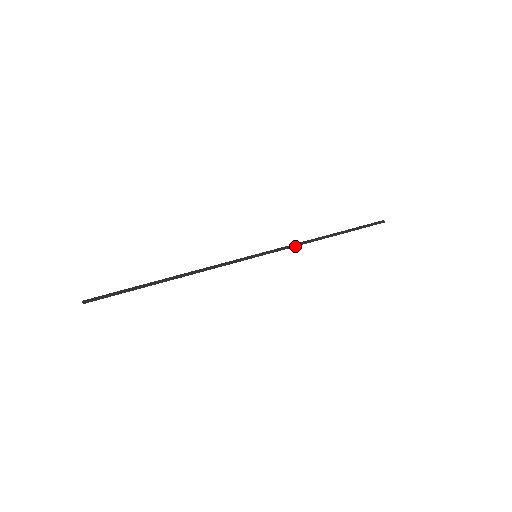
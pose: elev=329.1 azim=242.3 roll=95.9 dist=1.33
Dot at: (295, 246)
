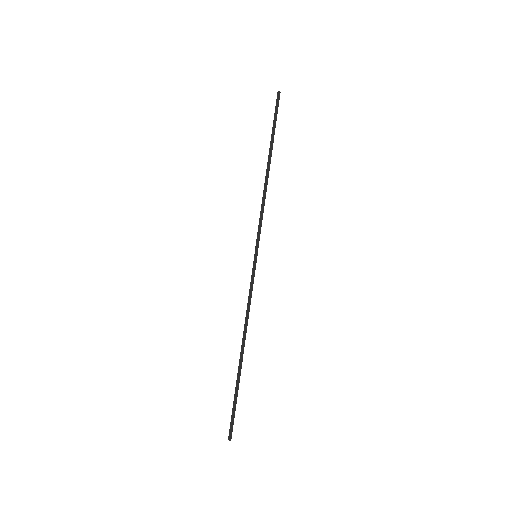
Dot at: (263, 209)
